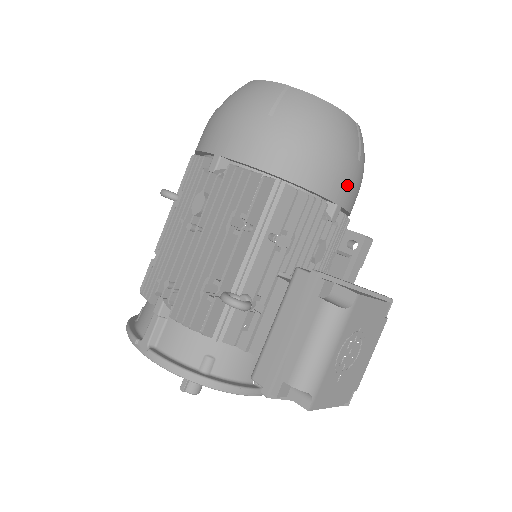
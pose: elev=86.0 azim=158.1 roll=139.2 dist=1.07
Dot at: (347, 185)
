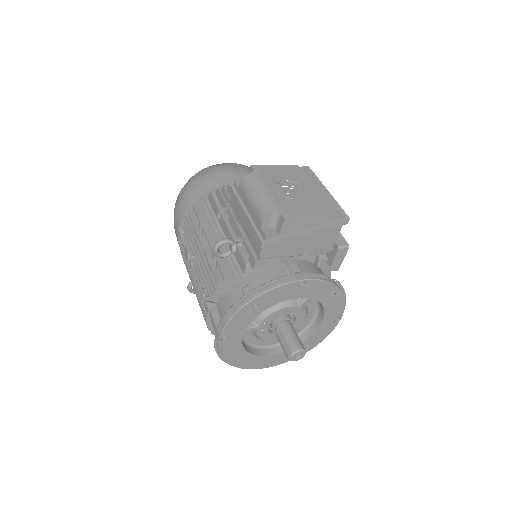
Dot at: (240, 173)
